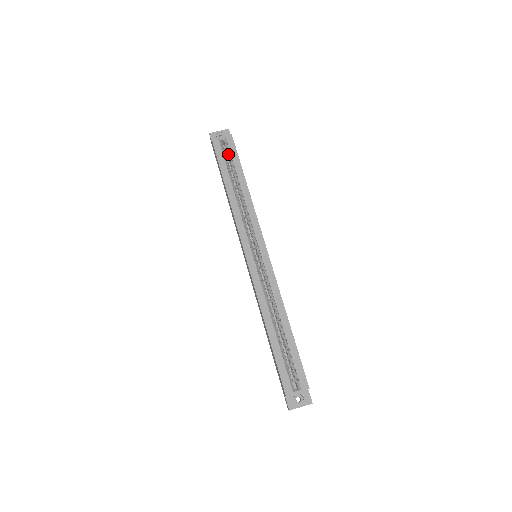
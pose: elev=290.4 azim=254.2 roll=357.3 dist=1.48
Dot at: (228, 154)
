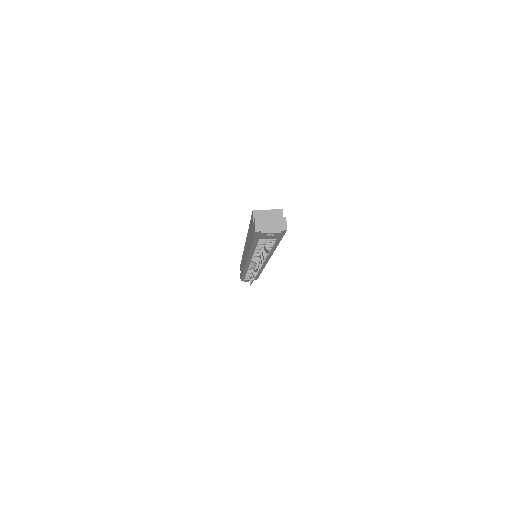
Dot at: occluded
